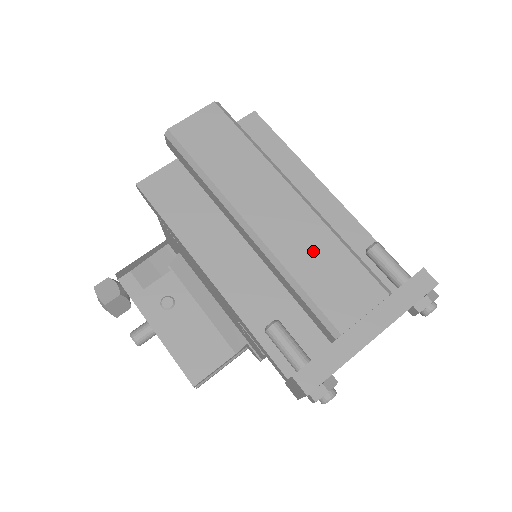
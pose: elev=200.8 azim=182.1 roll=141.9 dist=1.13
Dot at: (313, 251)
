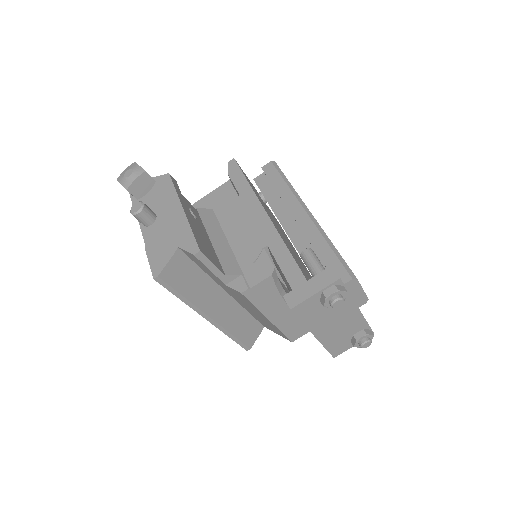
Dot at: occluded
